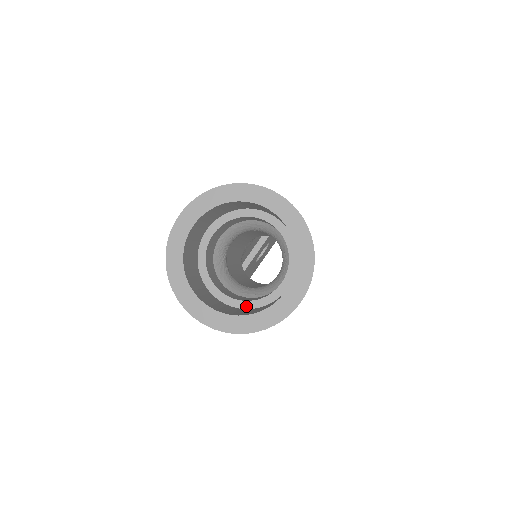
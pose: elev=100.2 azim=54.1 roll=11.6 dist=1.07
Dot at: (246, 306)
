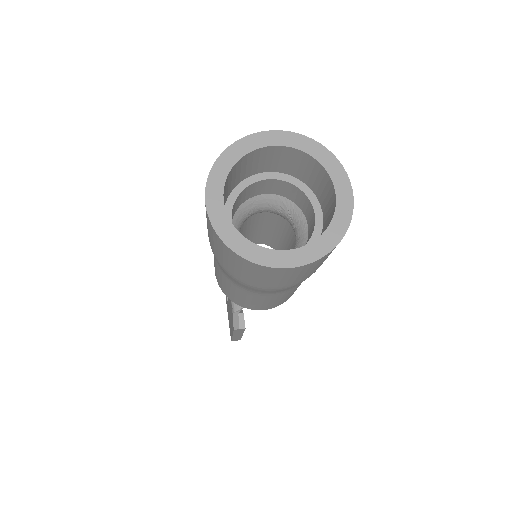
Dot at: occluded
